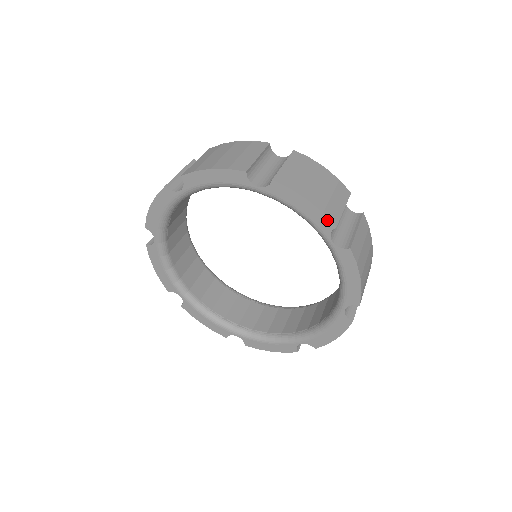
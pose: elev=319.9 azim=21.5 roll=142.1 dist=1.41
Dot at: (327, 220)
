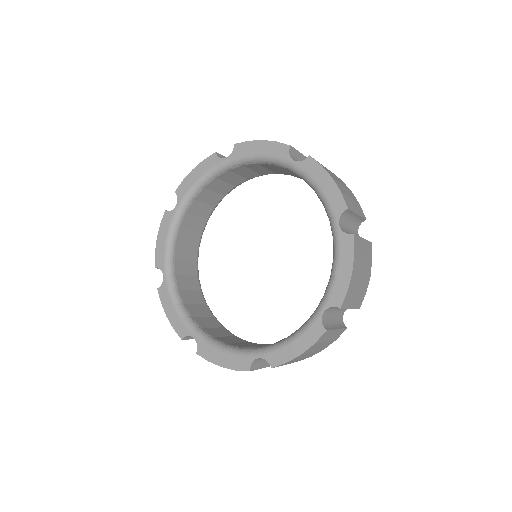
Dot at: (342, 200)
